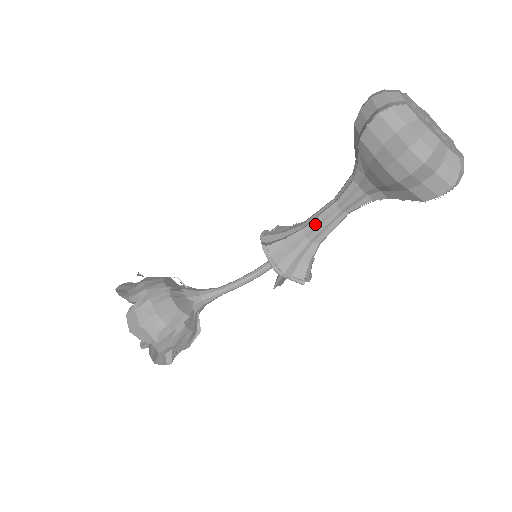
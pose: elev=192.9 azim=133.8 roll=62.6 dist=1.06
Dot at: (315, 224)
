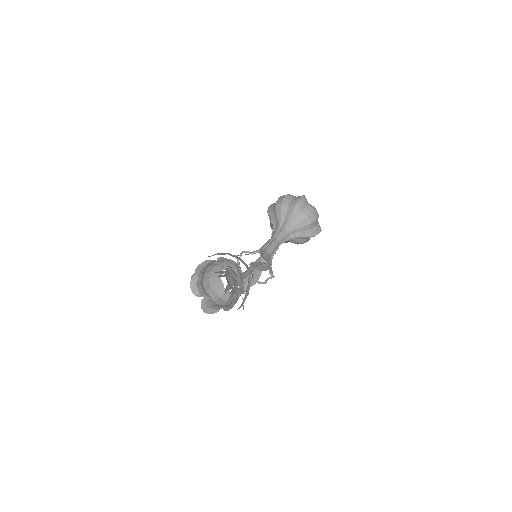
Dot at: (271, 247)
